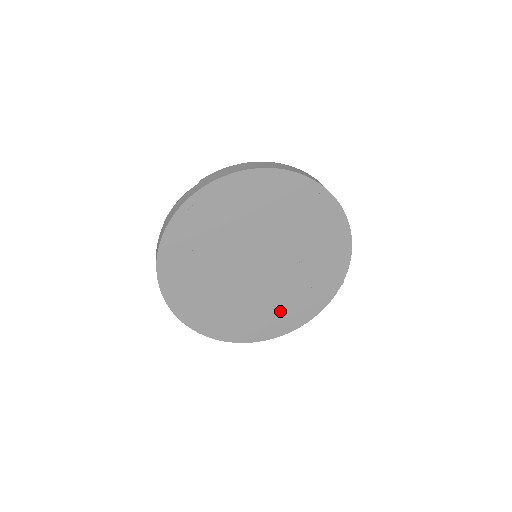
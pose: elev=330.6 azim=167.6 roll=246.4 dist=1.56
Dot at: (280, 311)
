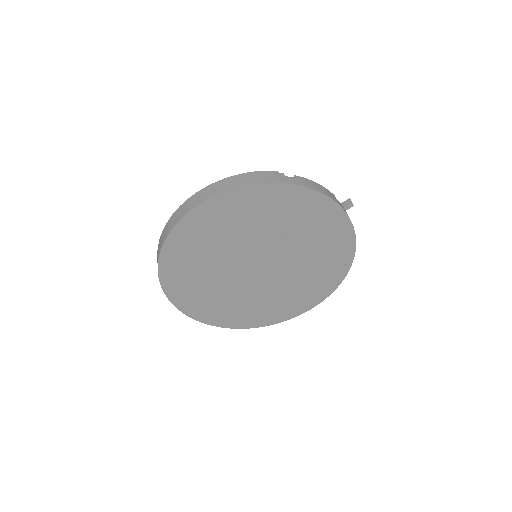
Dot at: (320, 269)
